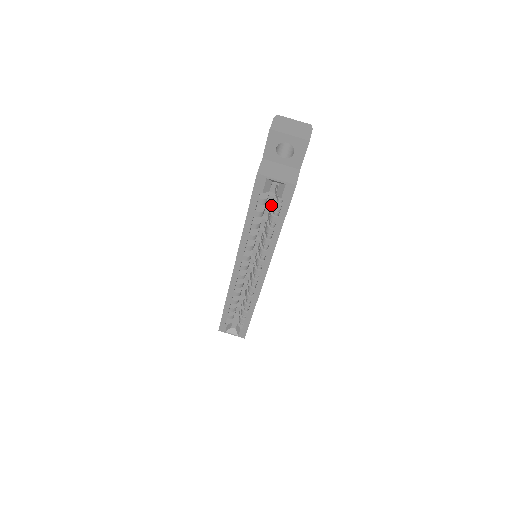
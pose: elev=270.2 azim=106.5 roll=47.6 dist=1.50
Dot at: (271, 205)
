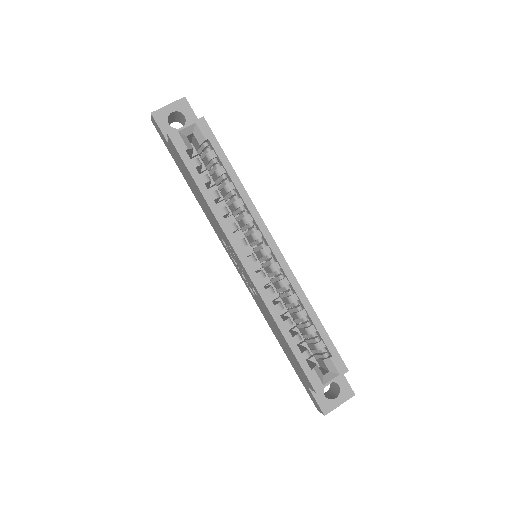
Dot at: occluded
